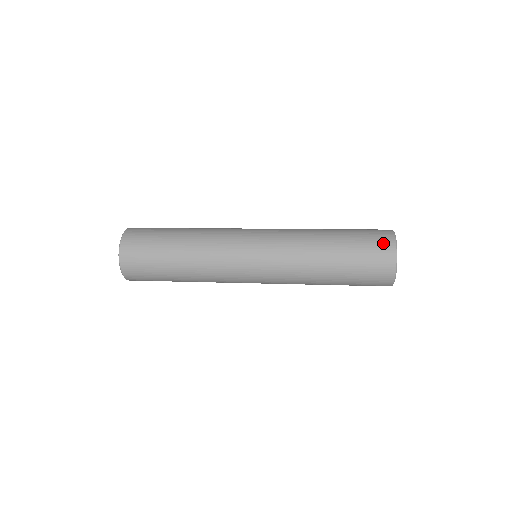
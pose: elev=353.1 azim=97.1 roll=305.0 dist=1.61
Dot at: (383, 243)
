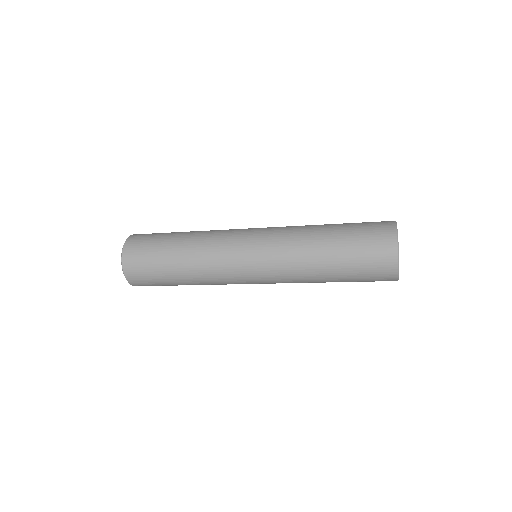
Dot at: (382, 228)
